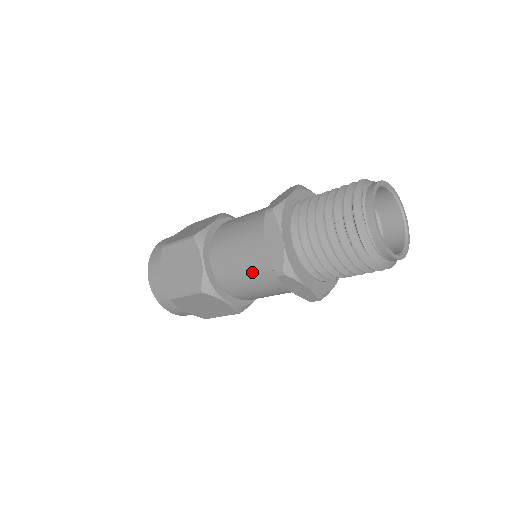
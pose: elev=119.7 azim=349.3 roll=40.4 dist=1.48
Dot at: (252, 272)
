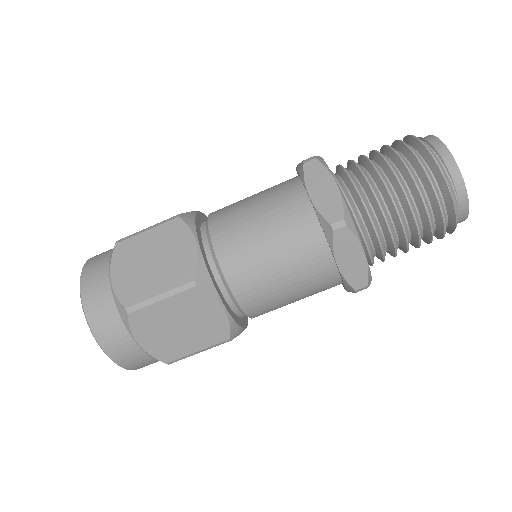
Dot at: (281, 244)
